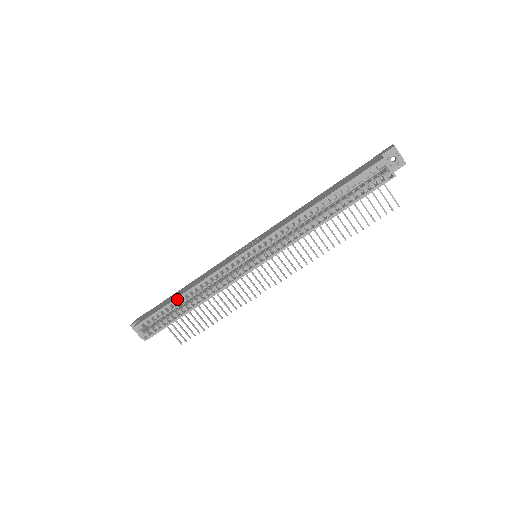
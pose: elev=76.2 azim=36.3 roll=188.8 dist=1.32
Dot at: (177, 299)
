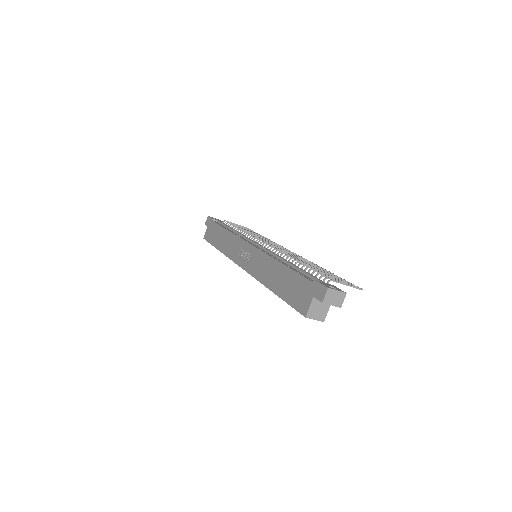
Dot at: (217, 249)
